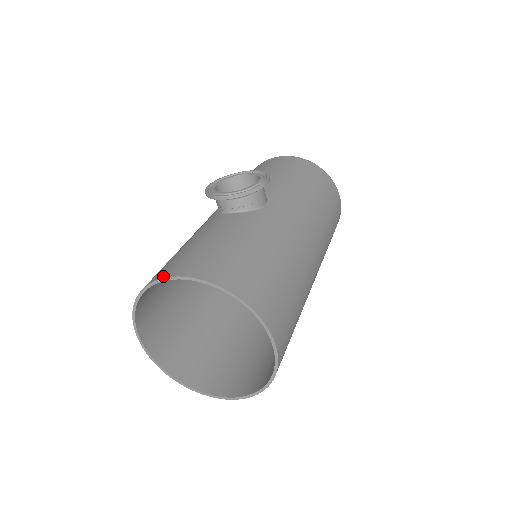
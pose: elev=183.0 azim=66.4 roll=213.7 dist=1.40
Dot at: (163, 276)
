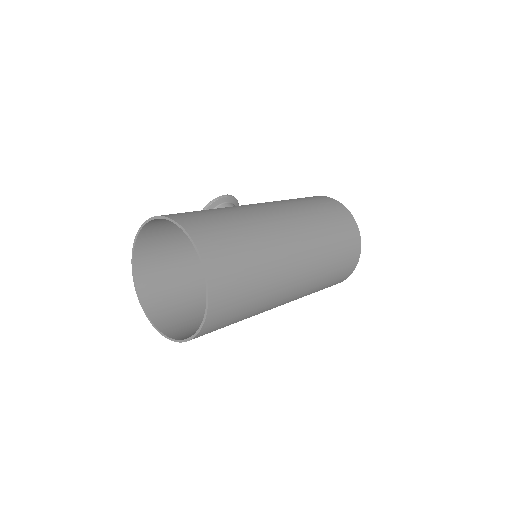
Dot at: (134, 250)
